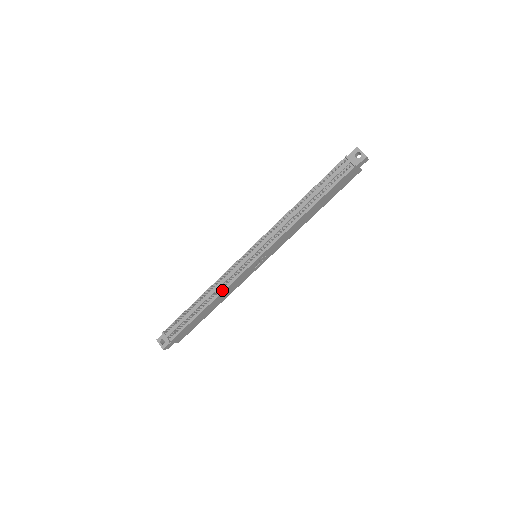
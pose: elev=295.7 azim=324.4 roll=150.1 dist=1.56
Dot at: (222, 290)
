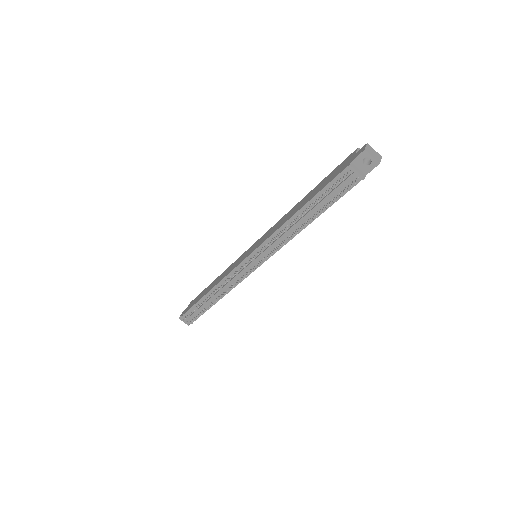
Dot at: occluded
